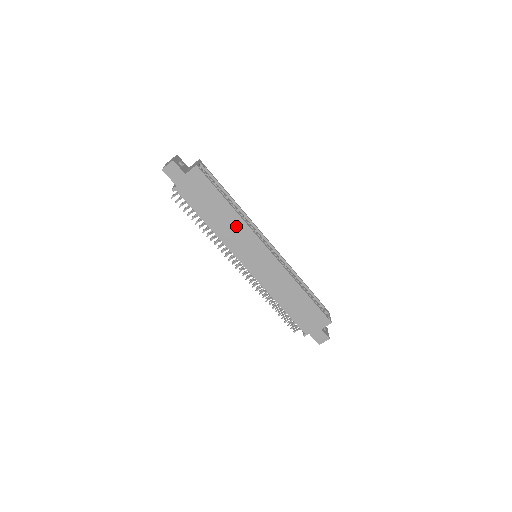
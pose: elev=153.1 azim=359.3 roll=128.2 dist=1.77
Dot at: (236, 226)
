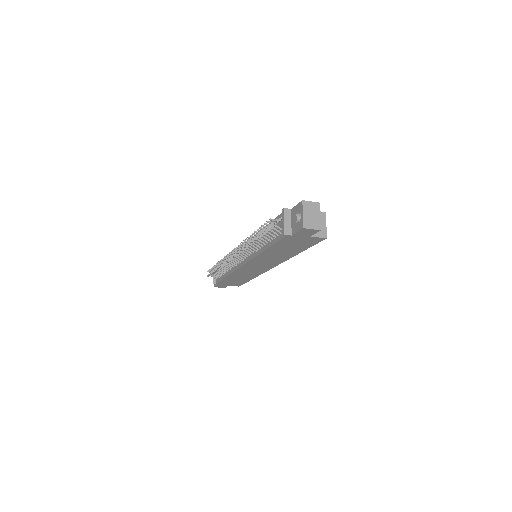
Dot at: (280, 257)
